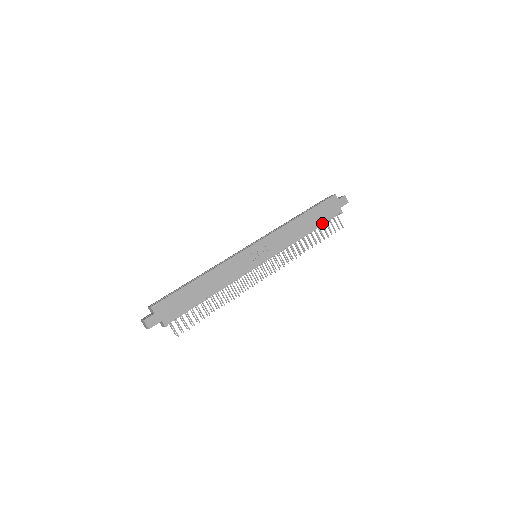
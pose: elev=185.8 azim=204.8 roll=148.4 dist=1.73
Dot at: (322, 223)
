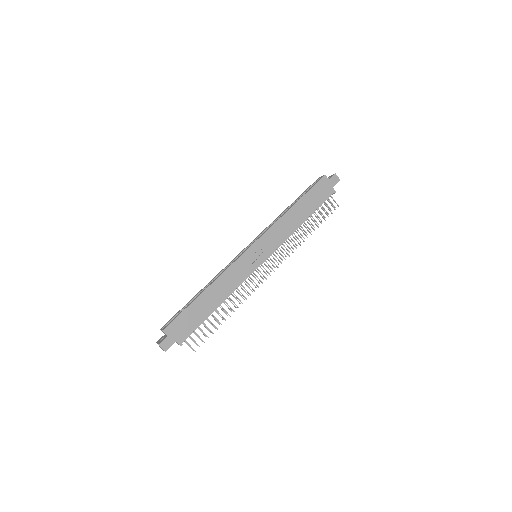
Dot at: (316, 208)
